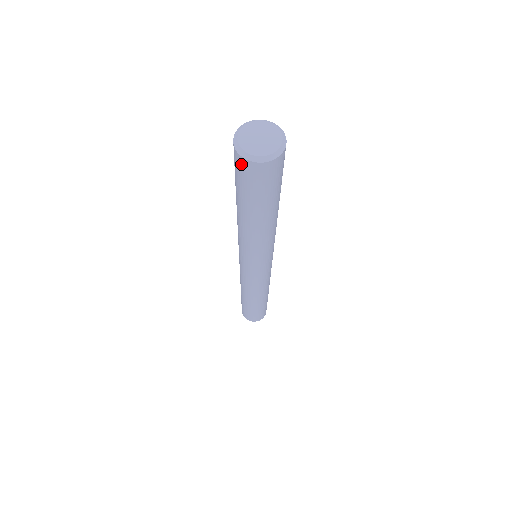
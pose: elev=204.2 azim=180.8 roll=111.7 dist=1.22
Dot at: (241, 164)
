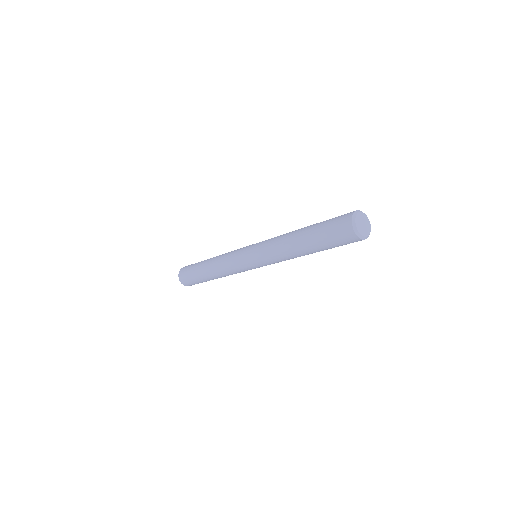
Dot at: (346, 220)
